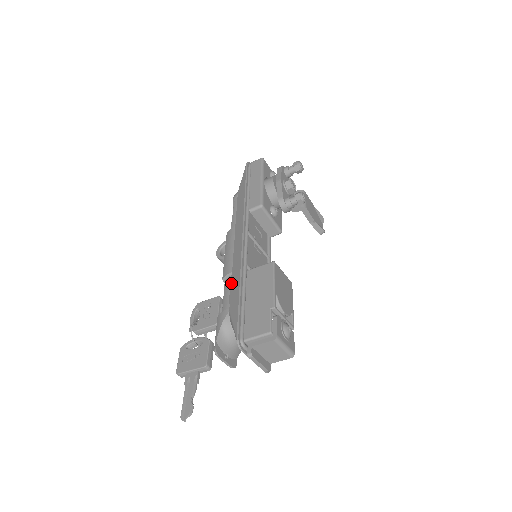
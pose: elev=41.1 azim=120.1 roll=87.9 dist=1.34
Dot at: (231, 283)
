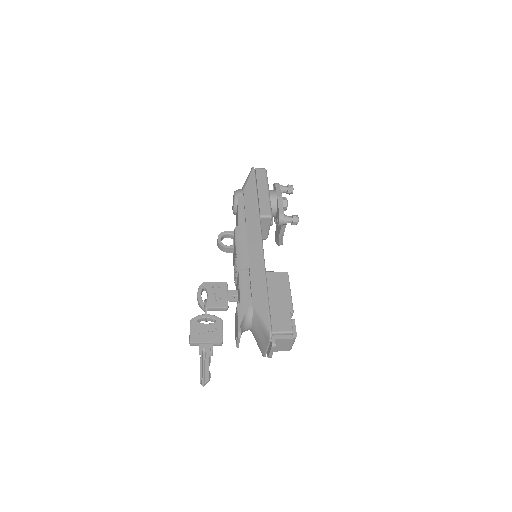
Dot at: (251, 278)
